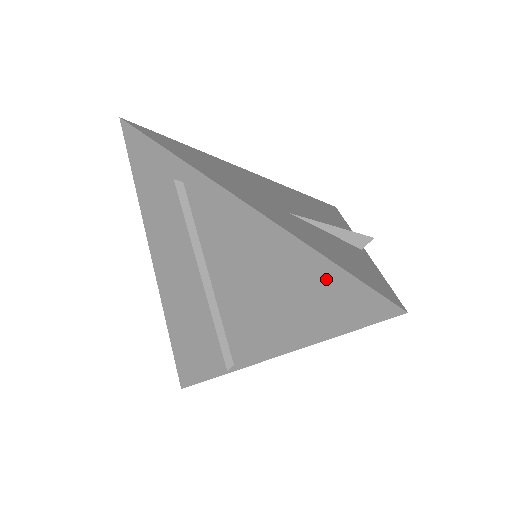
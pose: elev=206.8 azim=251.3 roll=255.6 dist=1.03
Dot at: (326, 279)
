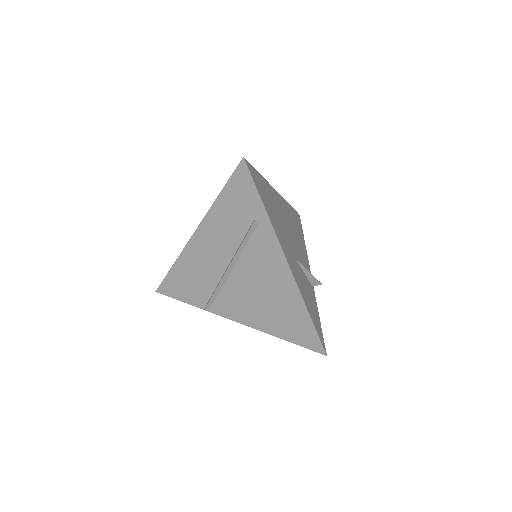
Dot at: (301, 321)
